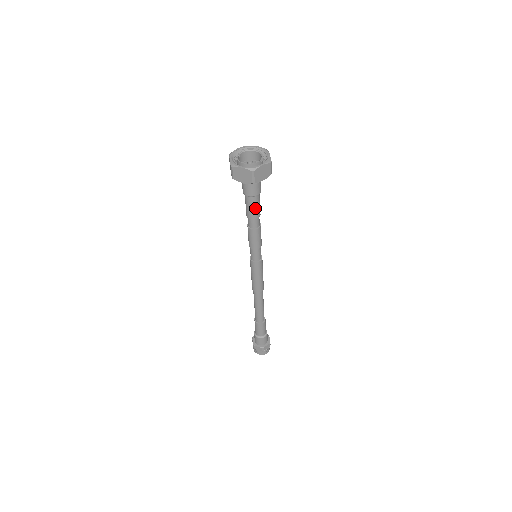
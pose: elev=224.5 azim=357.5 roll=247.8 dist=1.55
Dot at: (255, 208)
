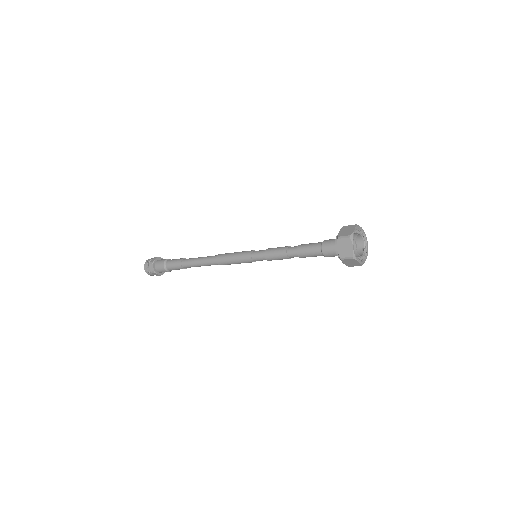
Dot at: (313, 256)
